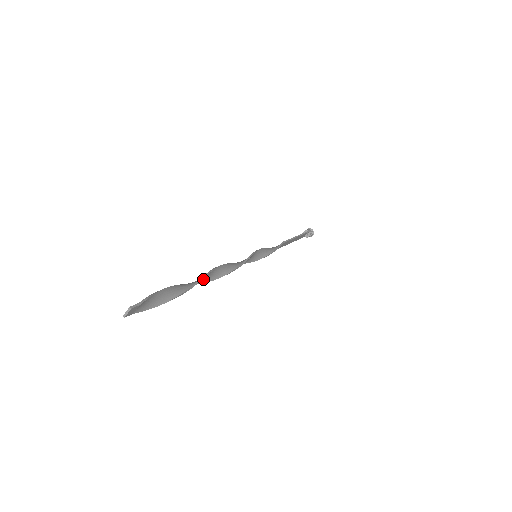
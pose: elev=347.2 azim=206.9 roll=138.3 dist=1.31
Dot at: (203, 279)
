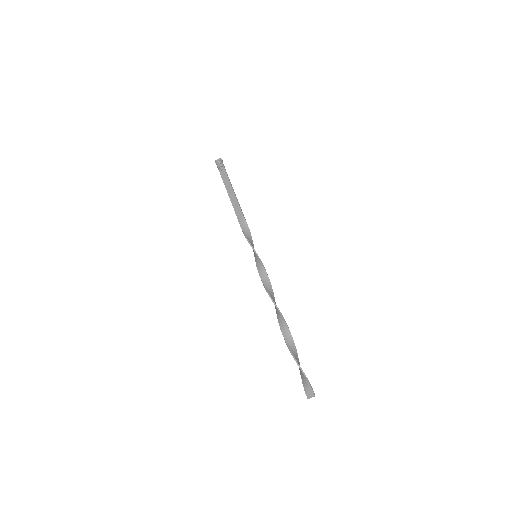
Dot at: (284, 326)
